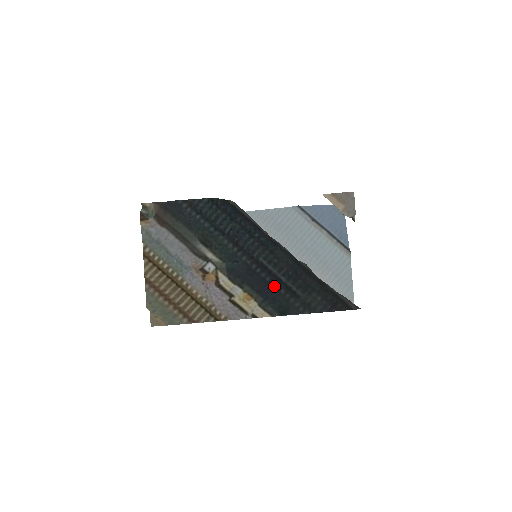
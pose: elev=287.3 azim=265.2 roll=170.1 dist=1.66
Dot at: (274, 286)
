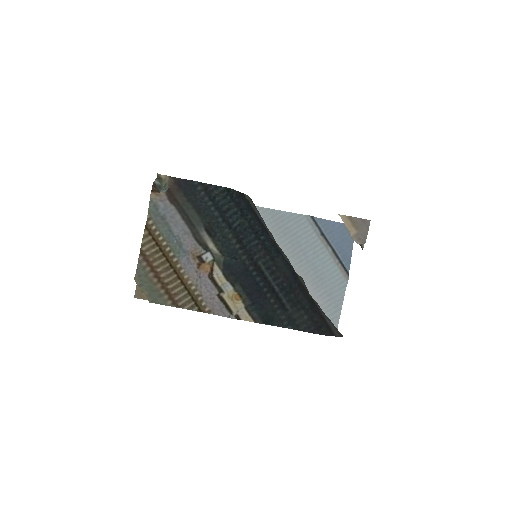
Dot at: (265, 293)
